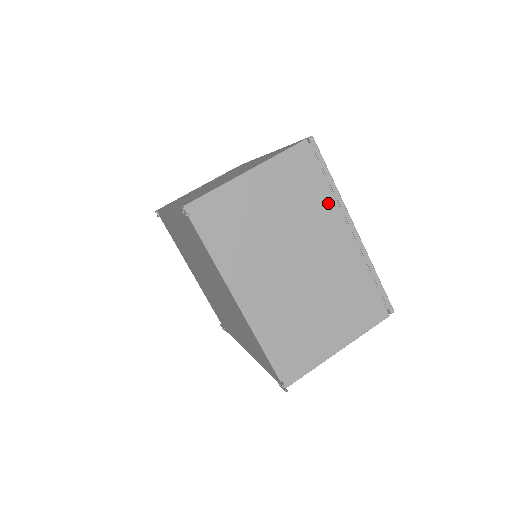
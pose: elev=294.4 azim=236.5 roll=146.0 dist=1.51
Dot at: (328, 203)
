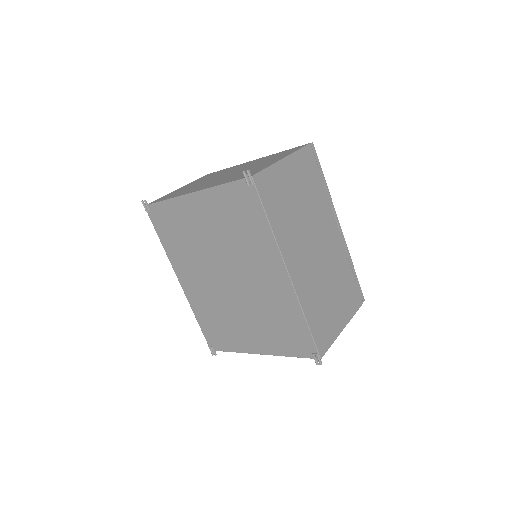
Dot at: occluded
